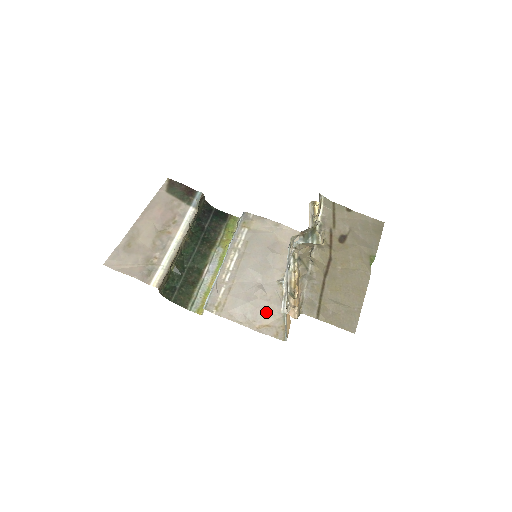
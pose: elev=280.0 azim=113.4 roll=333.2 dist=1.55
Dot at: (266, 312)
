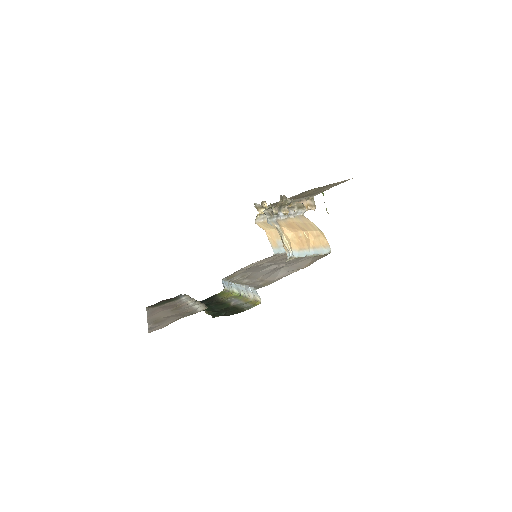
Dot at: (300, 263)
